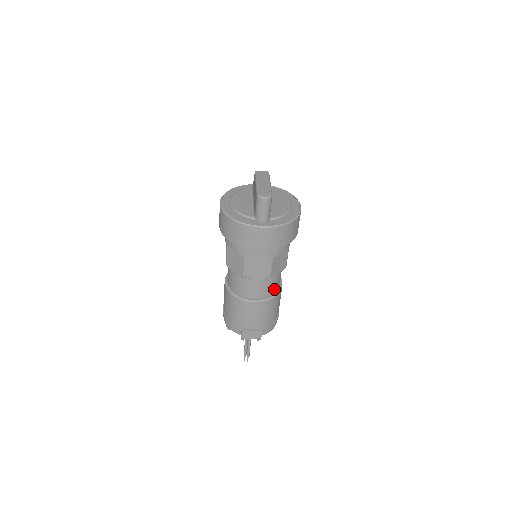
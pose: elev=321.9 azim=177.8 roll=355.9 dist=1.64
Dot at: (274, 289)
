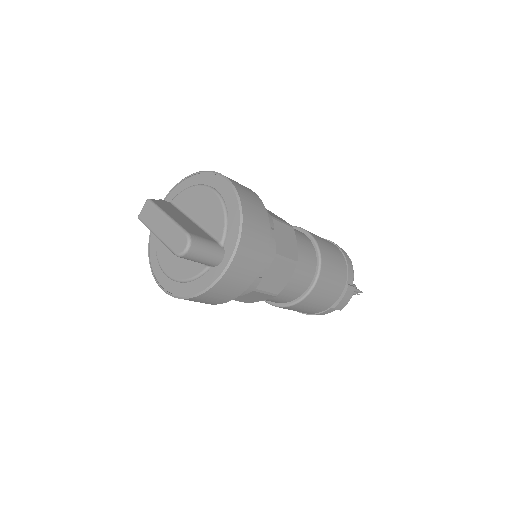
Dot at: (311, 253)
